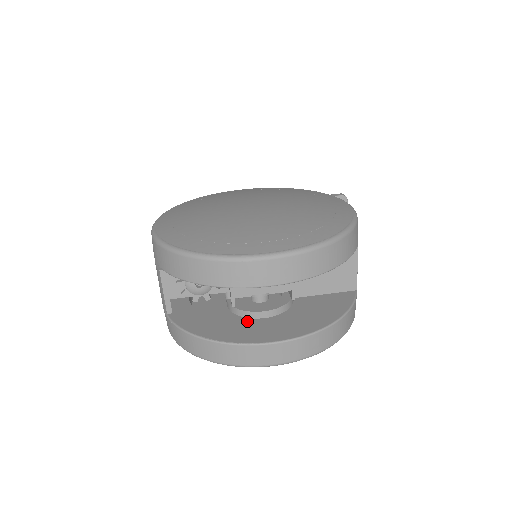
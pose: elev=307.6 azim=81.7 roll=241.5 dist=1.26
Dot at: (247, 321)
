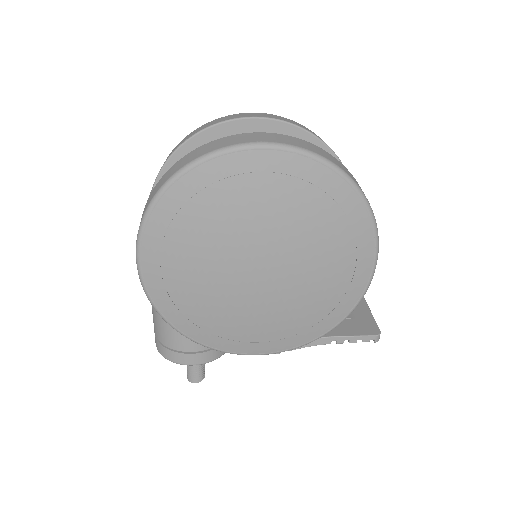
Dot at: occluded
